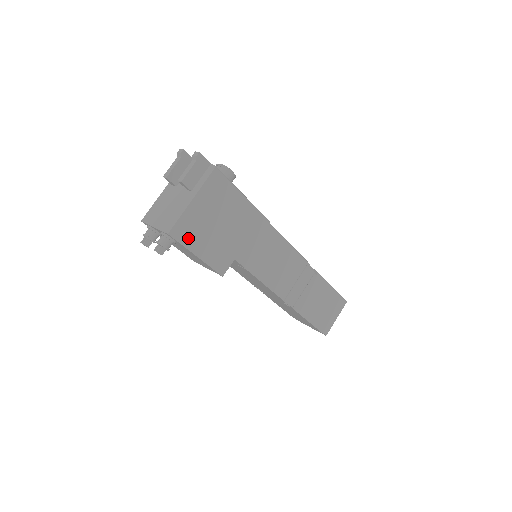
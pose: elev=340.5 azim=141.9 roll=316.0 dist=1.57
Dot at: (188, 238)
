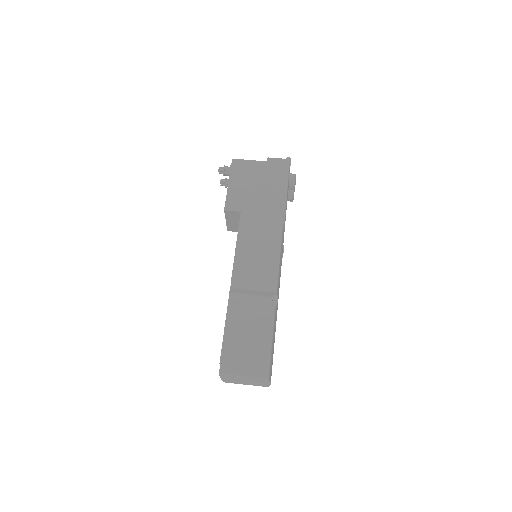
Dot at: (237, 172)
